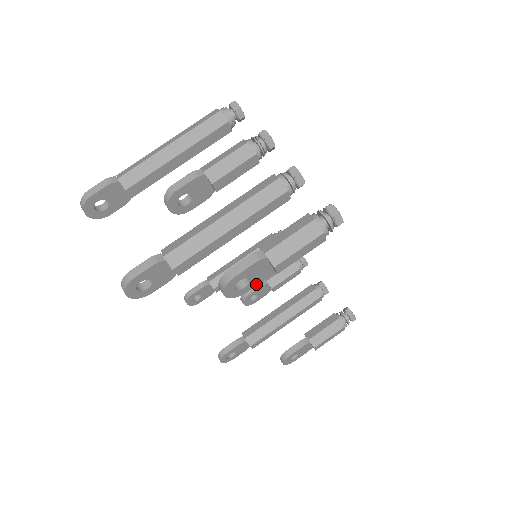
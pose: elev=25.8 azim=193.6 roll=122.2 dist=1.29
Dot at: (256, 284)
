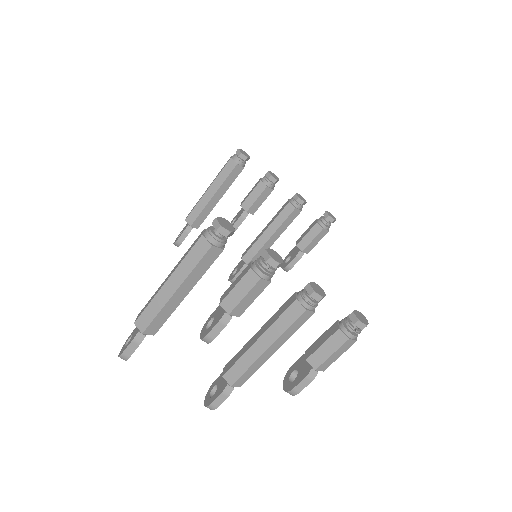
Dot at: occluded
